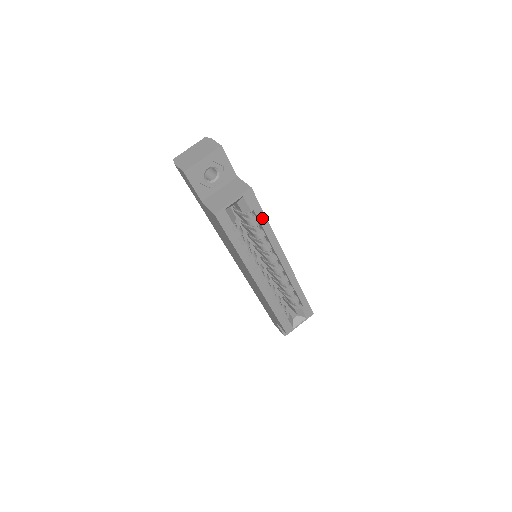
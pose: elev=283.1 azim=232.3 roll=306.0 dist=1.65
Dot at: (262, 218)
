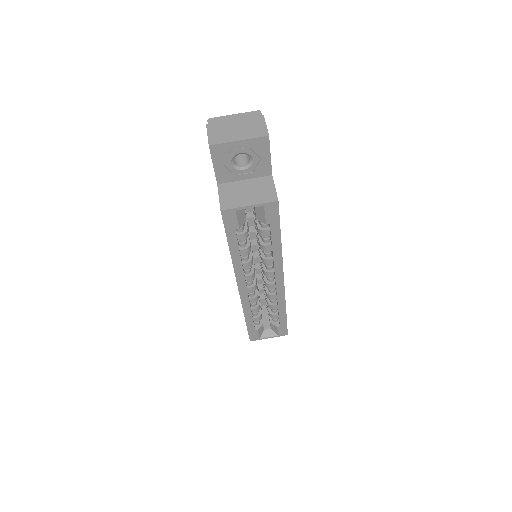
Dot at: (276, 234)
